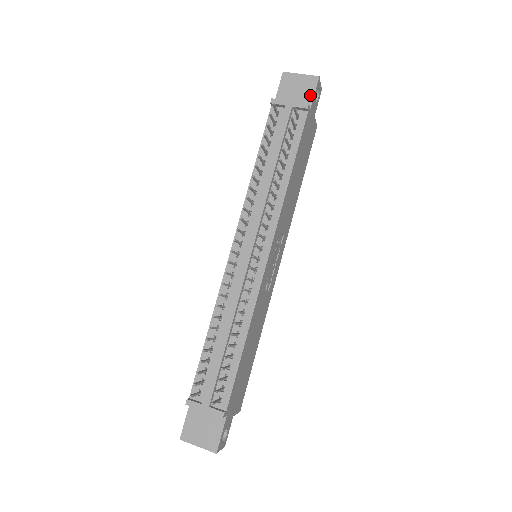
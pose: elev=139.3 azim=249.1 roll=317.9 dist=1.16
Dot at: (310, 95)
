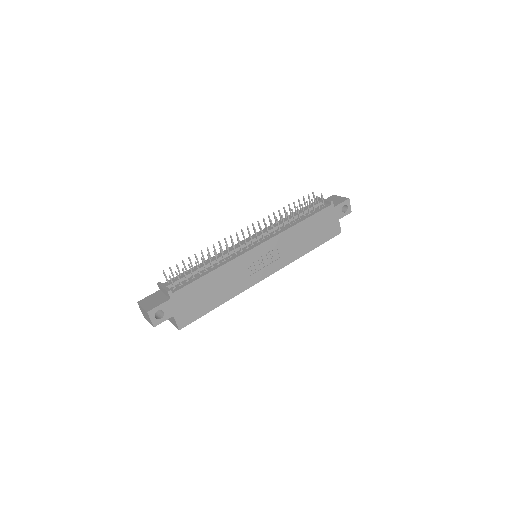
Dot at: (339, 203)
